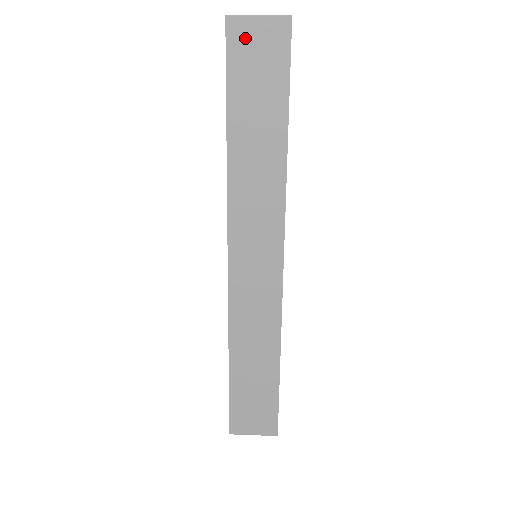
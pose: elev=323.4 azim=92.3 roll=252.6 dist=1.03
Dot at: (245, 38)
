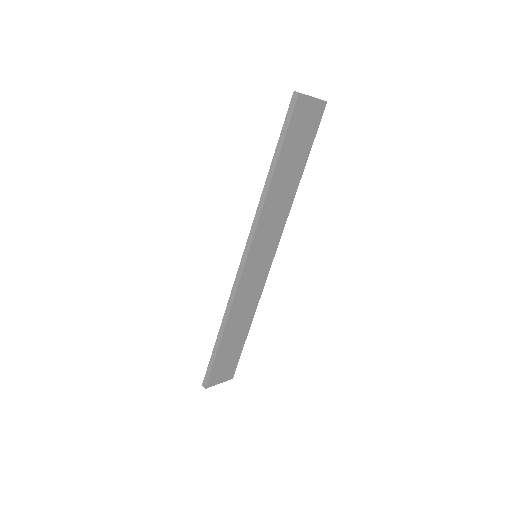
Dot at: (303, 110)
